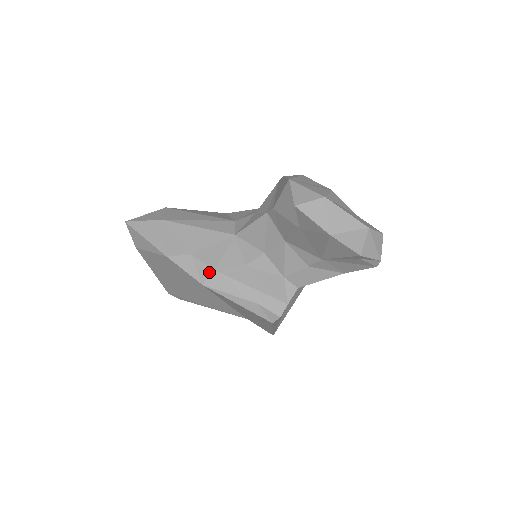
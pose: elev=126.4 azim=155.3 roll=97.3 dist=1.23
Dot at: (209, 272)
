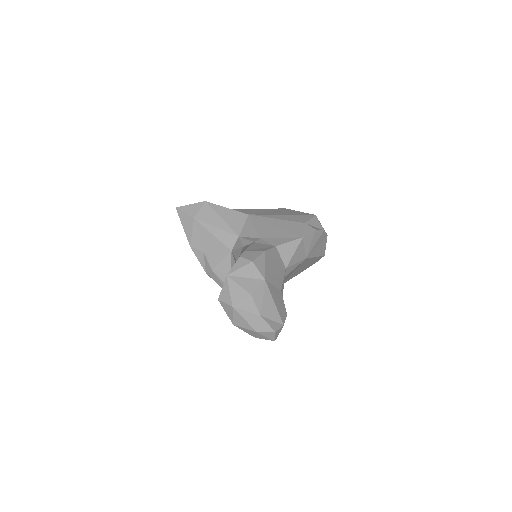
Dot at: (209, 269)
